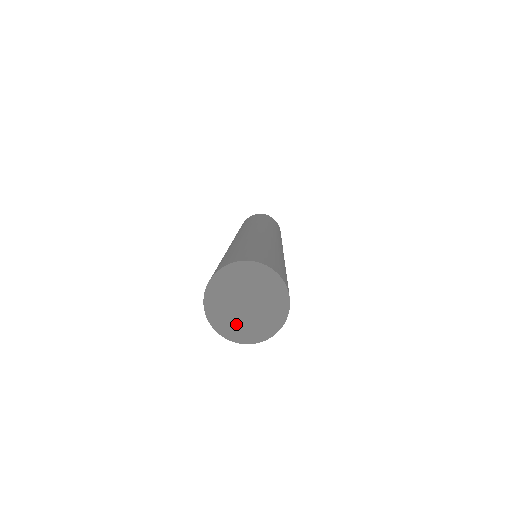
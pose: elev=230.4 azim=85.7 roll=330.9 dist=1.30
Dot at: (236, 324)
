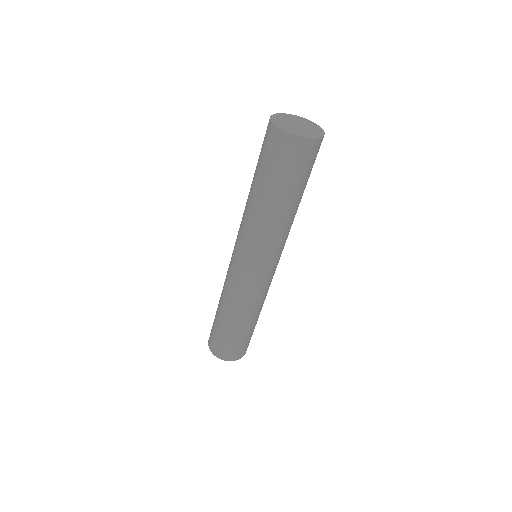
Dot at: (290, 129)
